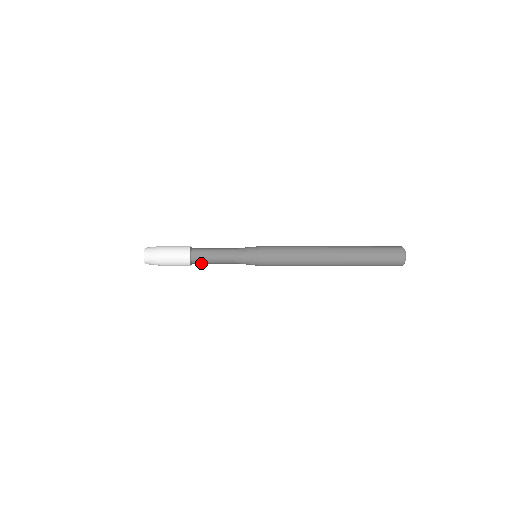
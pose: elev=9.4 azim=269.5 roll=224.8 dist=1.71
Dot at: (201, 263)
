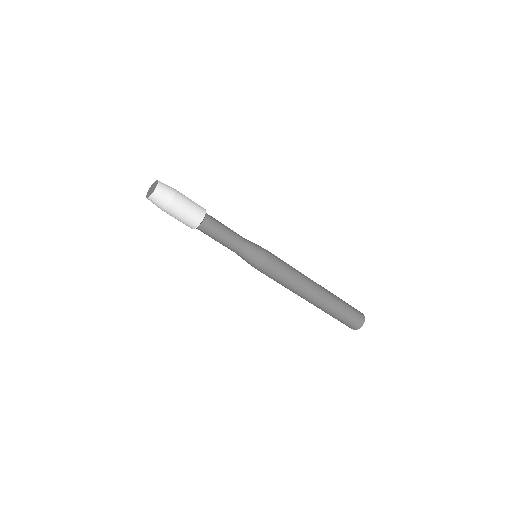
Dot at: (206, 232)
